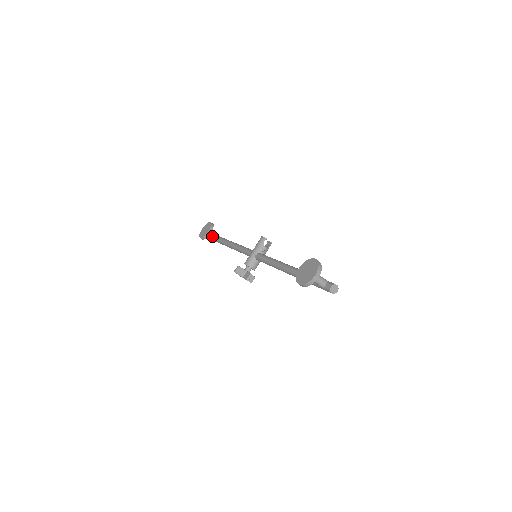
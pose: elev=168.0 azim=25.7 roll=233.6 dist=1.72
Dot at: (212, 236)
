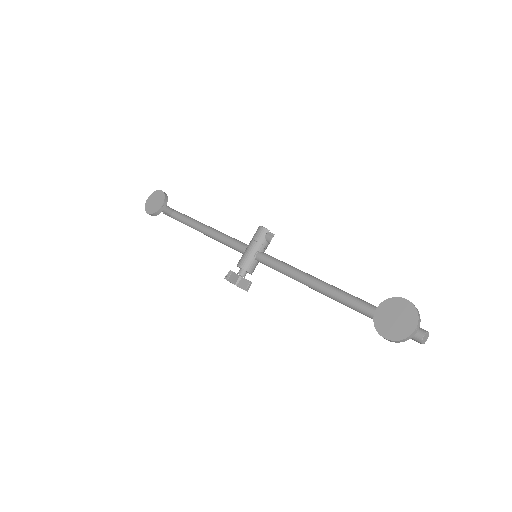
Dot at: (164, 210)
